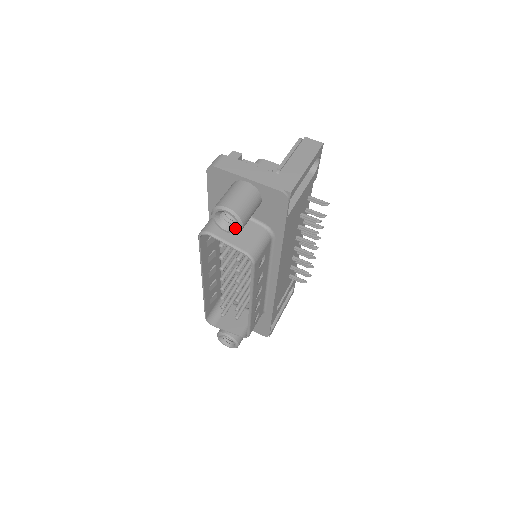
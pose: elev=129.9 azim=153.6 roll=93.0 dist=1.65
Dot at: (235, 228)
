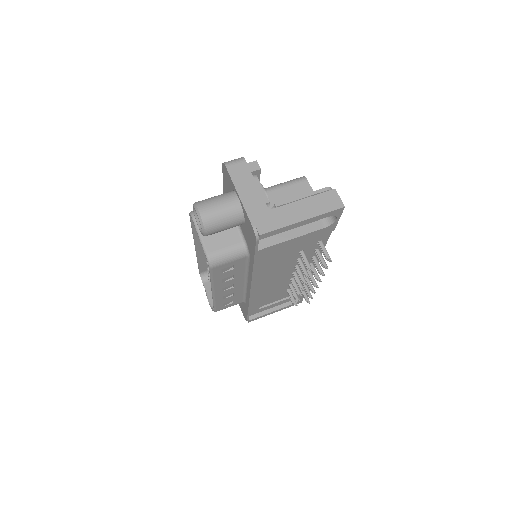
Dot at: occluded
